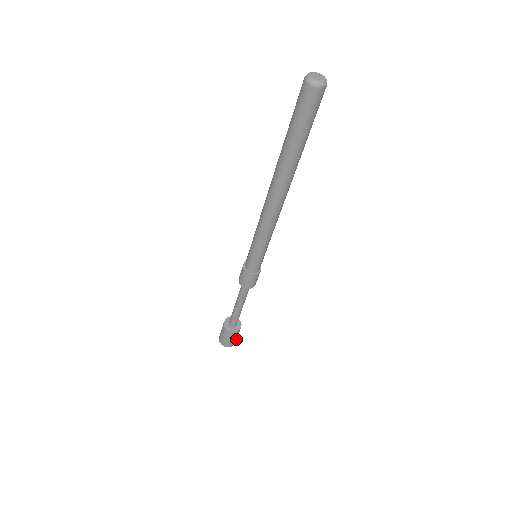
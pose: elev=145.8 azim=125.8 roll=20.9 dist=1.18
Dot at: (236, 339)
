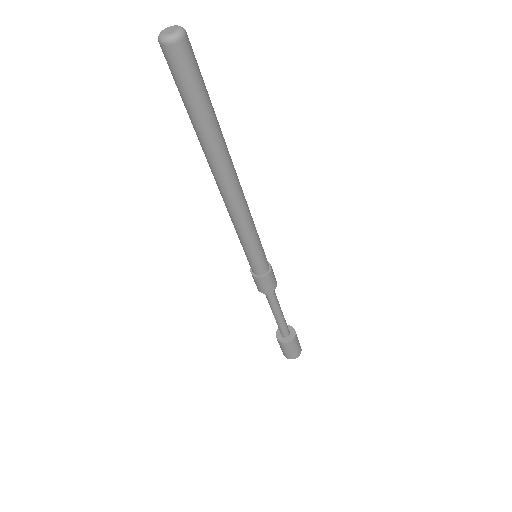
Dot at: (299, 348)
